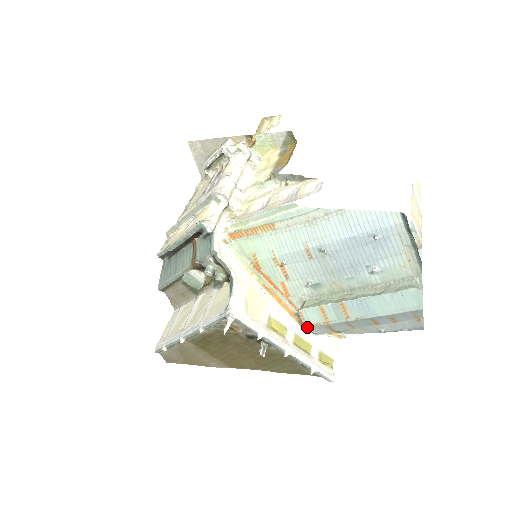
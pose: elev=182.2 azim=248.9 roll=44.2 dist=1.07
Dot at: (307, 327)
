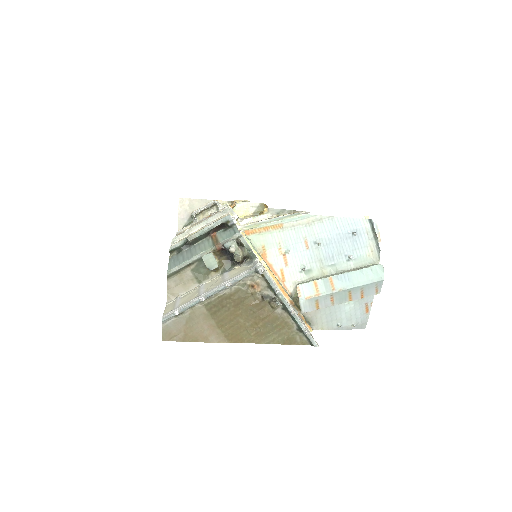
Dot at: (301, 300)
